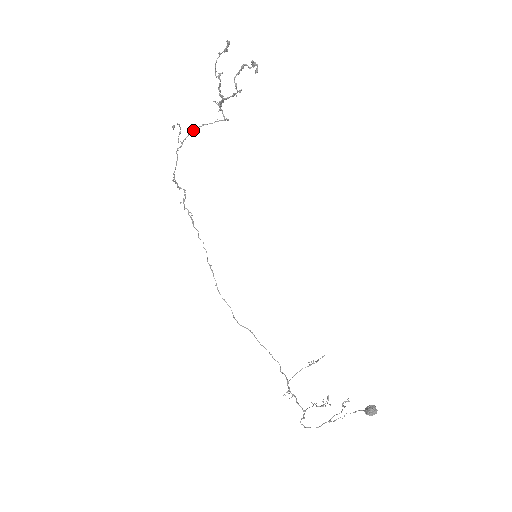
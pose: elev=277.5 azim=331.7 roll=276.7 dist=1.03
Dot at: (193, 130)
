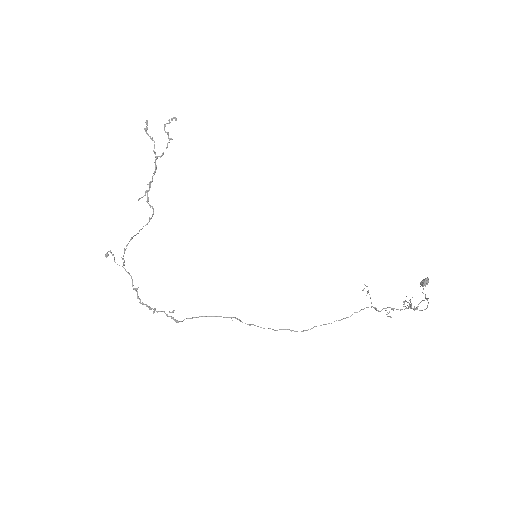
Dot at: (127, 244)
